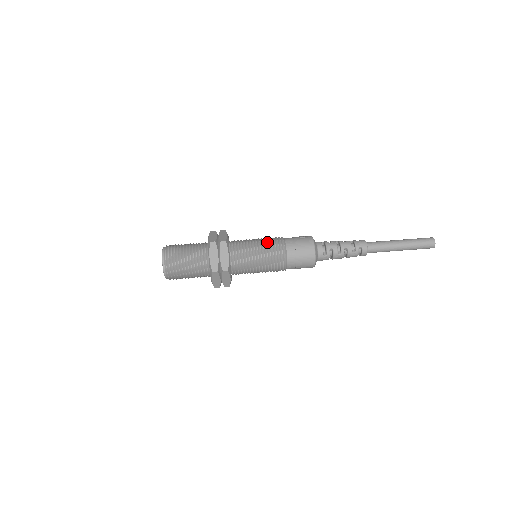
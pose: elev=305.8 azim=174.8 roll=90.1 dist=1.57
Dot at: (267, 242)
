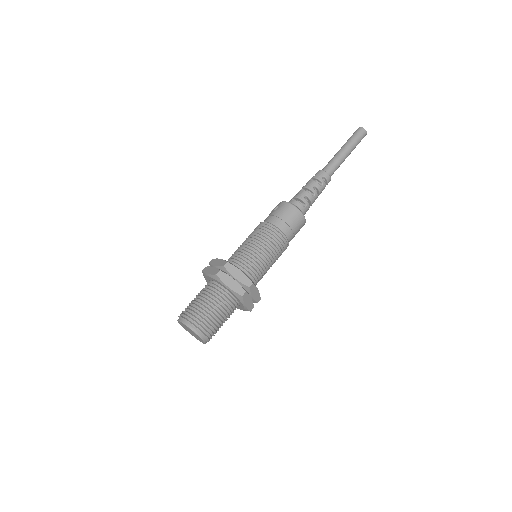
Dot at: (256, 235)
